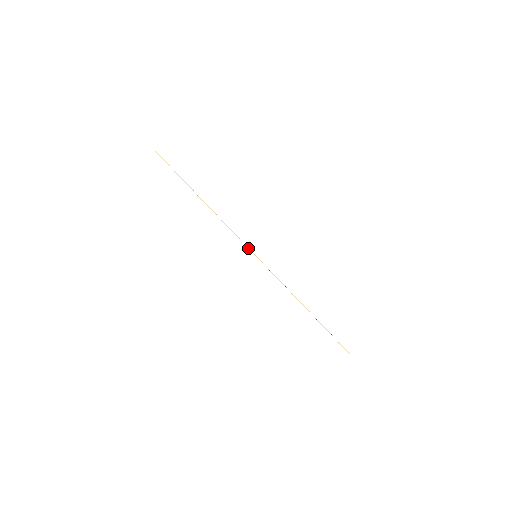
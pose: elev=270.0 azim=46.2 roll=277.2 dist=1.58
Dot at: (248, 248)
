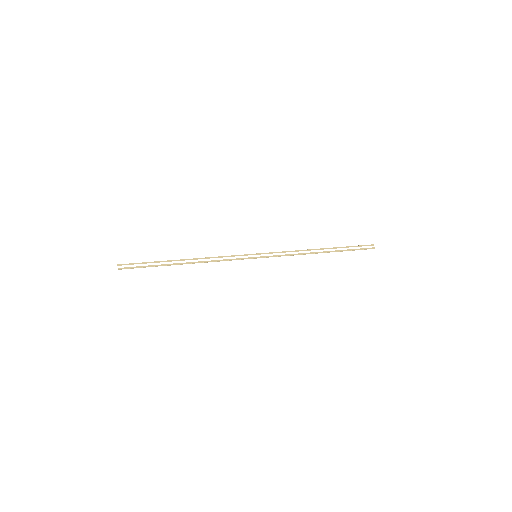
Dot at: occluded
